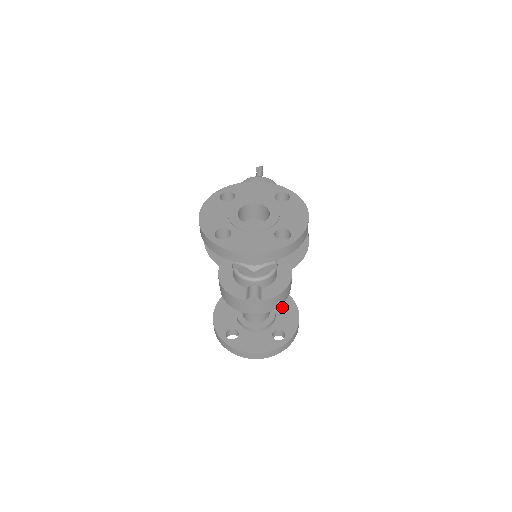
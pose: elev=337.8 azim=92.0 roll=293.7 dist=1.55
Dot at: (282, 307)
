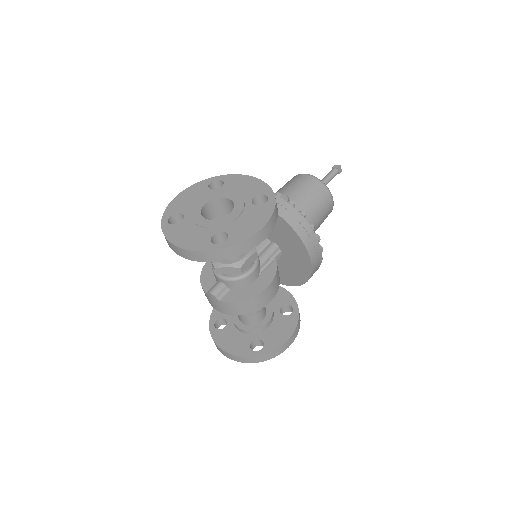
Dot at: (282, 320)
